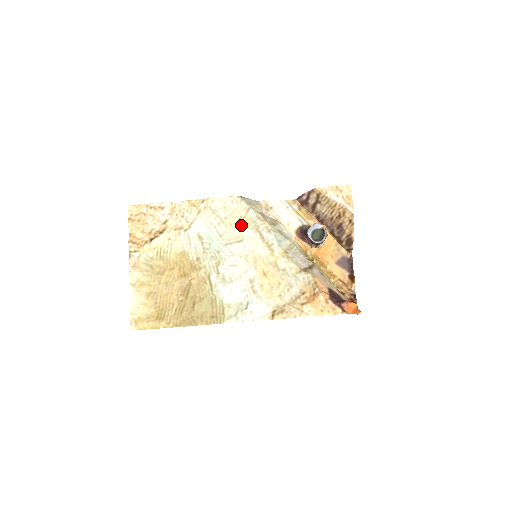
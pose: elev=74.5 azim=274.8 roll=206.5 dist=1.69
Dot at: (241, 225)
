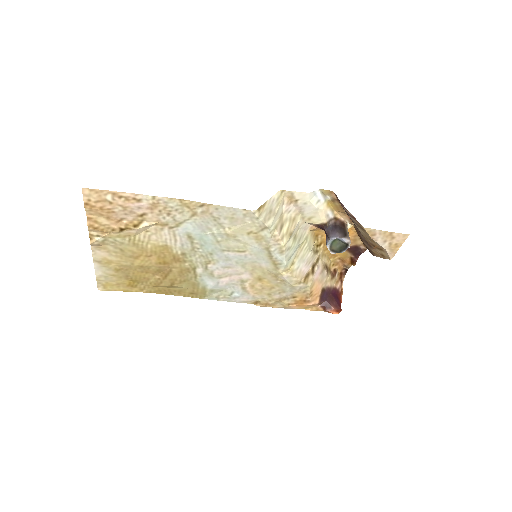
Dot at: (248, 239)
